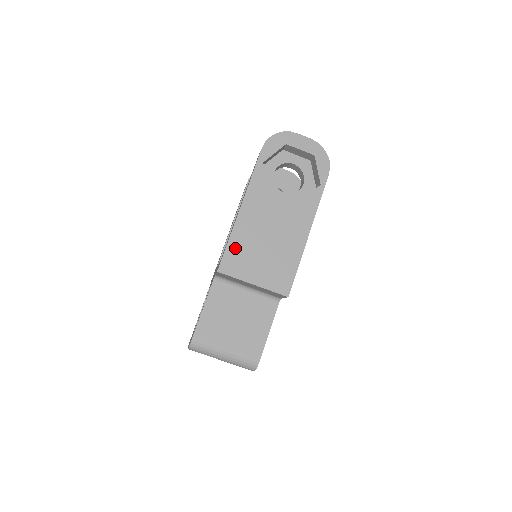
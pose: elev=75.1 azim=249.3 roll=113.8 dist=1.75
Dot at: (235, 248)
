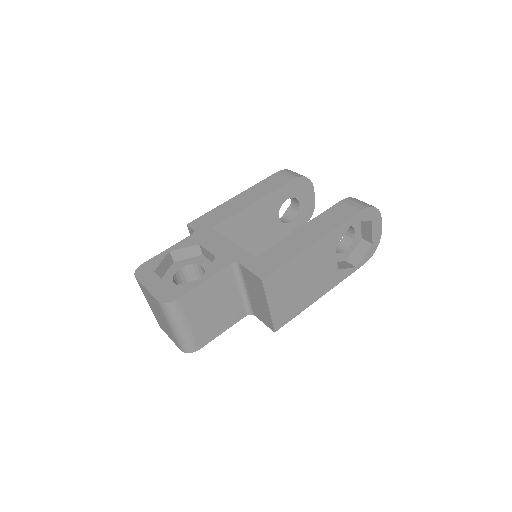
Dot at: (286, 271)
